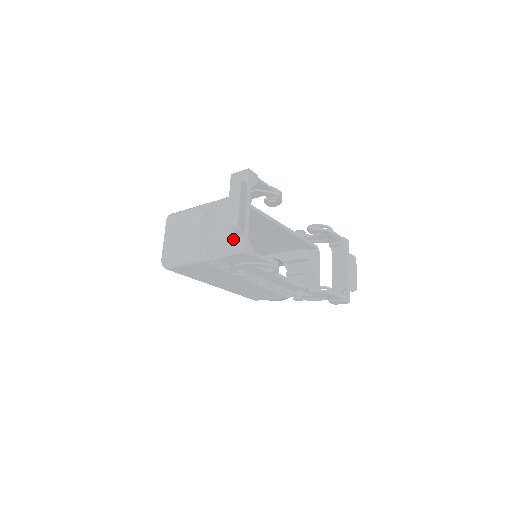
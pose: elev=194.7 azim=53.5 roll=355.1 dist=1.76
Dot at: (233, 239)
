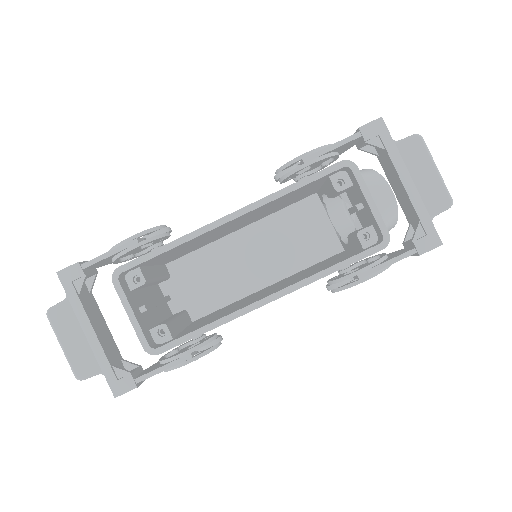
Dot at: occluded
